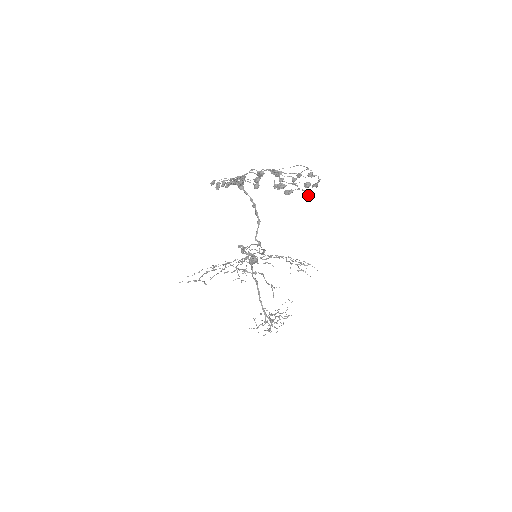
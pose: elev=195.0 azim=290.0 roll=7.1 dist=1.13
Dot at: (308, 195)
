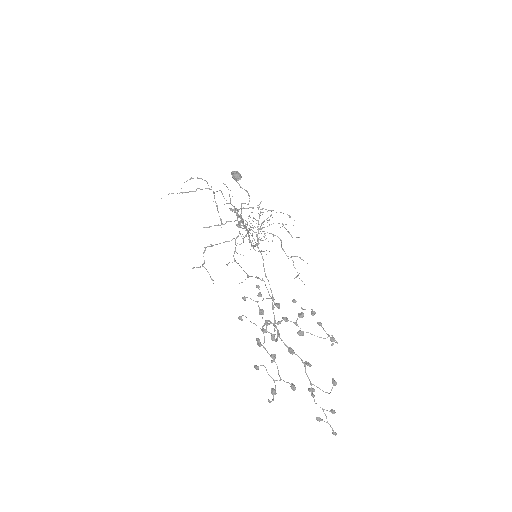
Dot at: occluded
